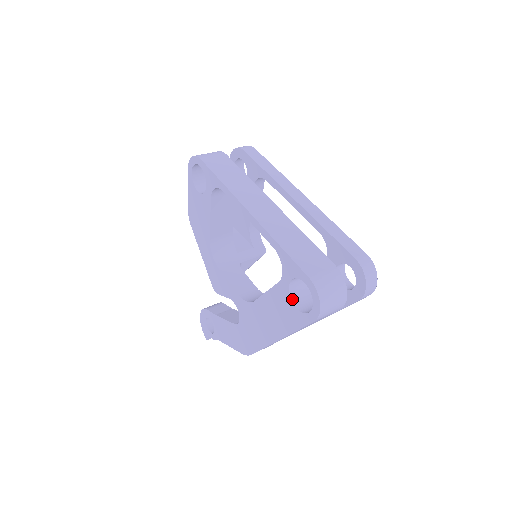
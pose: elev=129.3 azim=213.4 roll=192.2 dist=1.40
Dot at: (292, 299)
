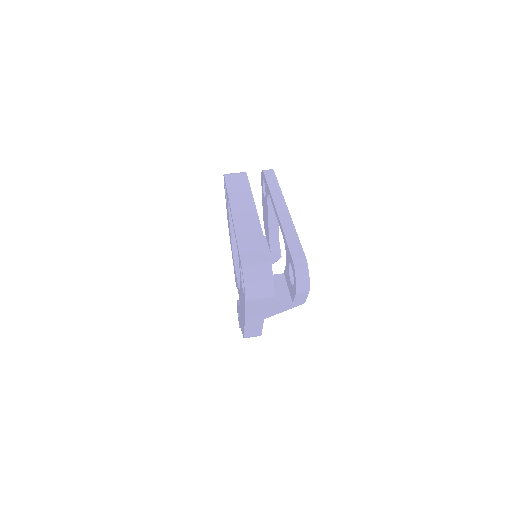
Dot at: (243, 284)
